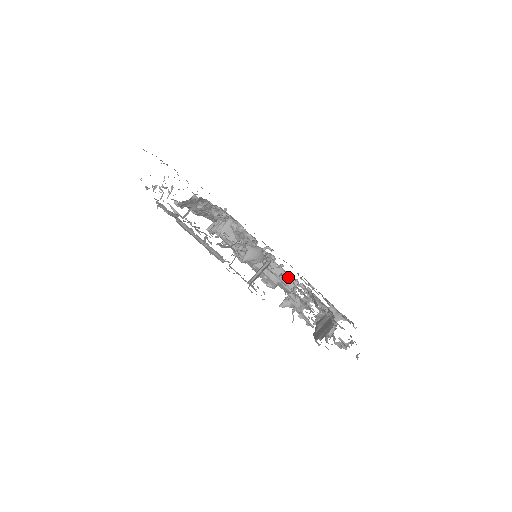
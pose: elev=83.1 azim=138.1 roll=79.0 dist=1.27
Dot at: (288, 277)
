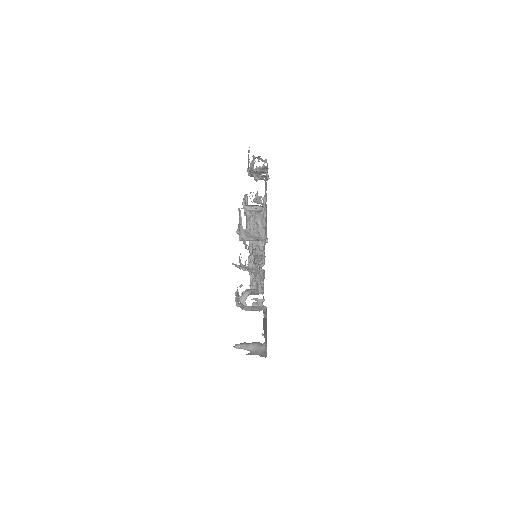
Dot at: occluded
